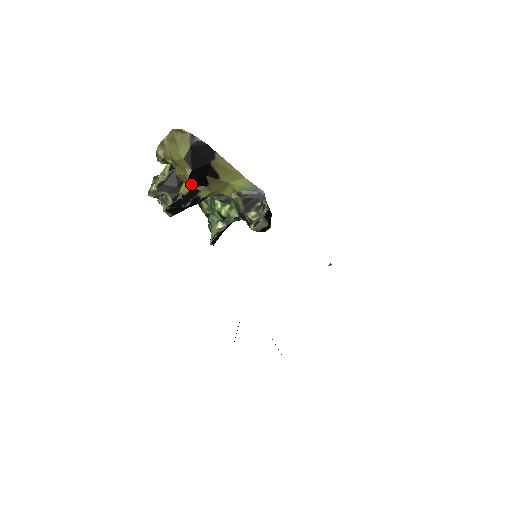
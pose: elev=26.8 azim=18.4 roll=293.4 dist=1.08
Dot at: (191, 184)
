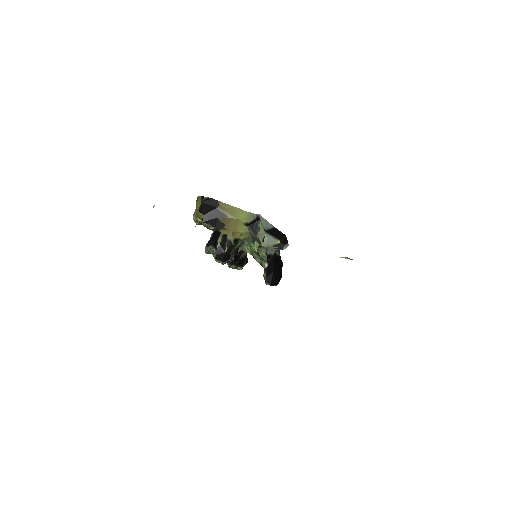
Dot at: (210, 226)
